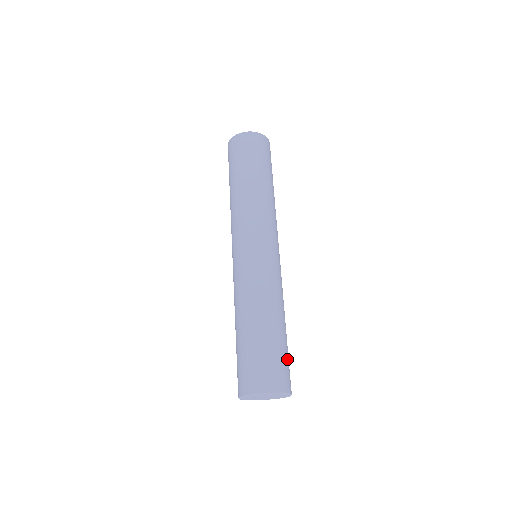
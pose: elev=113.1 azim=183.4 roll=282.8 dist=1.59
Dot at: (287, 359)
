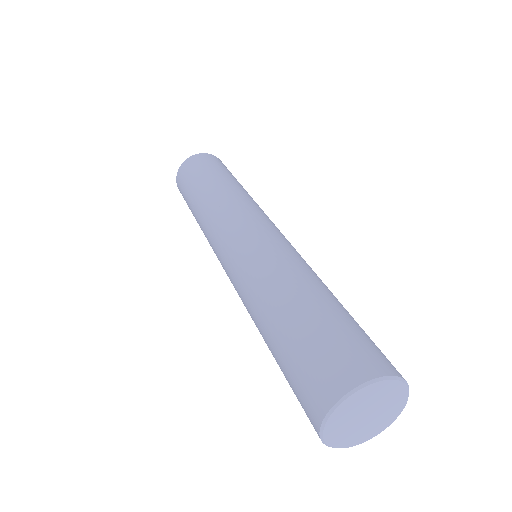
Dot at: (347, 331)
